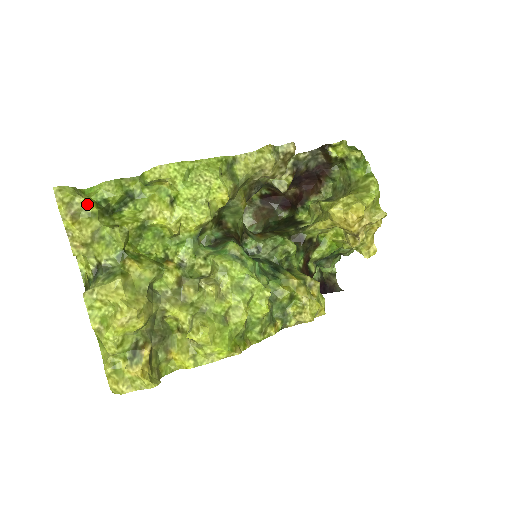
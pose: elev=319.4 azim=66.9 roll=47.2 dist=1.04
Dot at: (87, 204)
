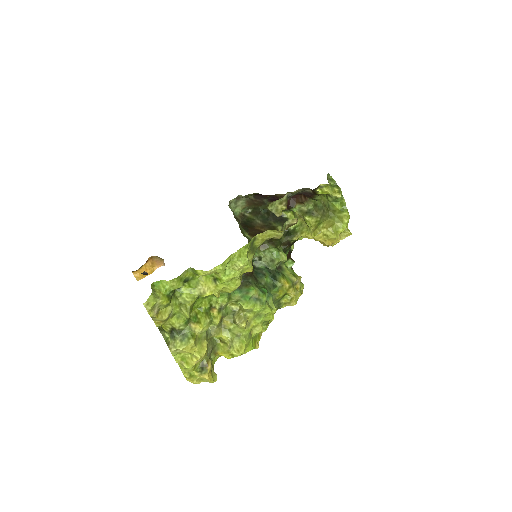
Dot at: (163, 302)
